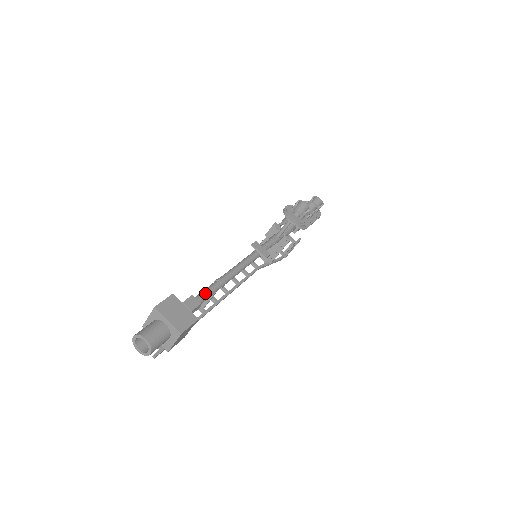
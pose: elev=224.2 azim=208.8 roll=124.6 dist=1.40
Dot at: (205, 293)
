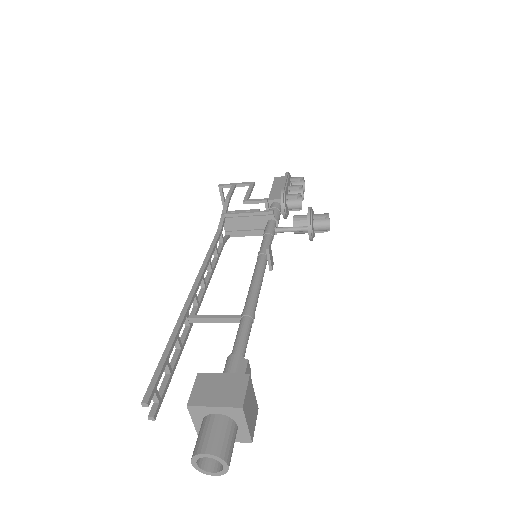
Dot at: occluded
